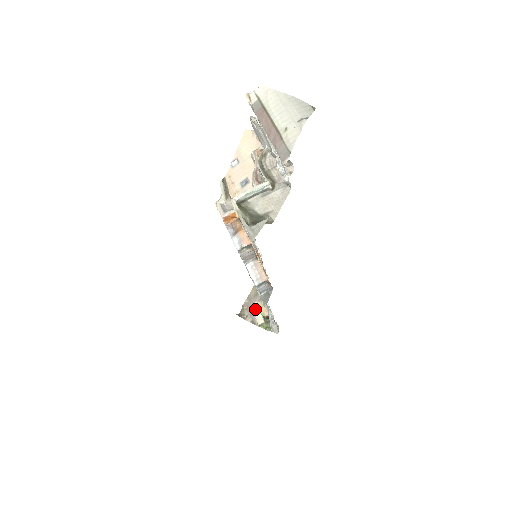
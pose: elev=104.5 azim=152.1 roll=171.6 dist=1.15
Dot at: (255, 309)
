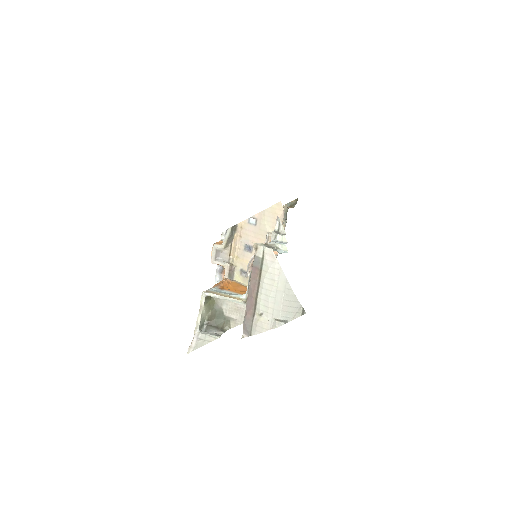
Dot at: occluded
